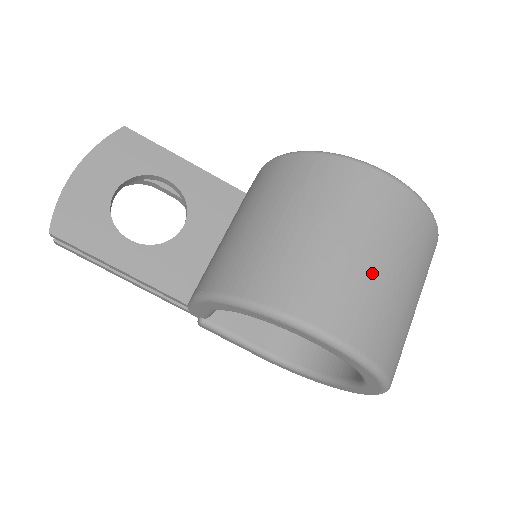
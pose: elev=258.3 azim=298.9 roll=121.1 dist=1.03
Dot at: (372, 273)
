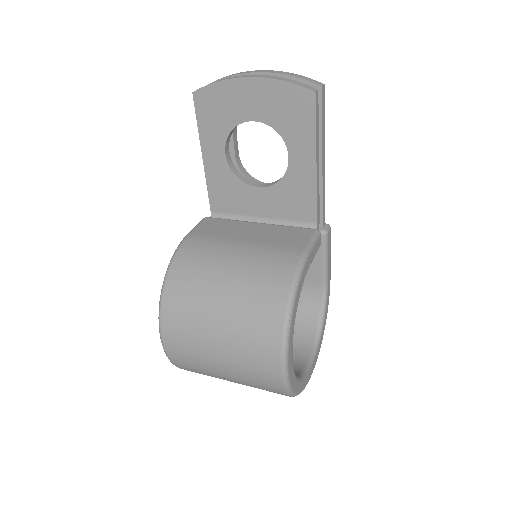
Dot at: (211, 365)
